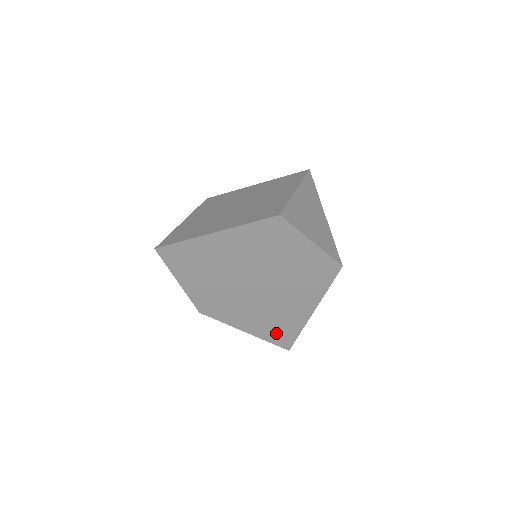
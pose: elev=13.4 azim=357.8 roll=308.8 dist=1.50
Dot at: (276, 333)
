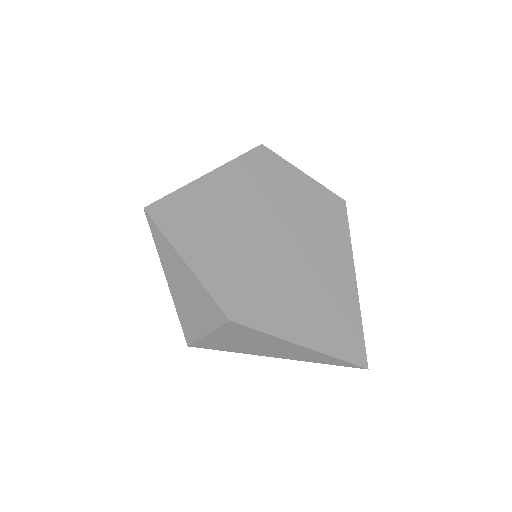
Dot at: (337, 335)
